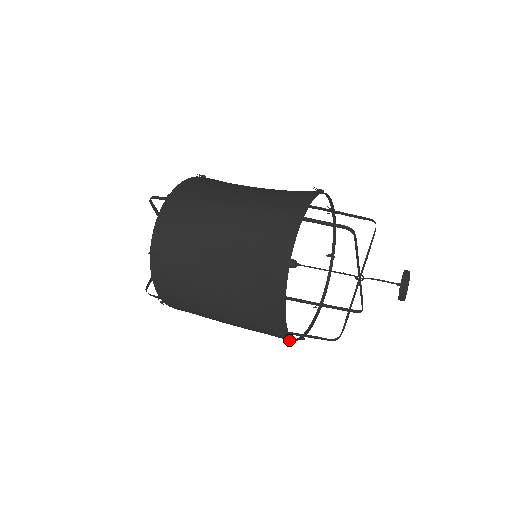
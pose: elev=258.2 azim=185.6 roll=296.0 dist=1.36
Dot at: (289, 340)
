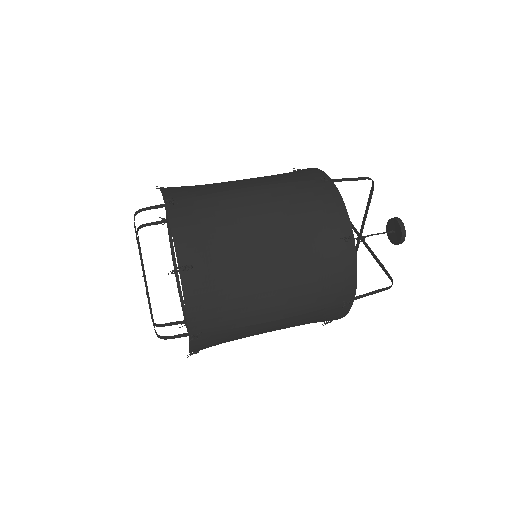
Dot at: (342, 314)
